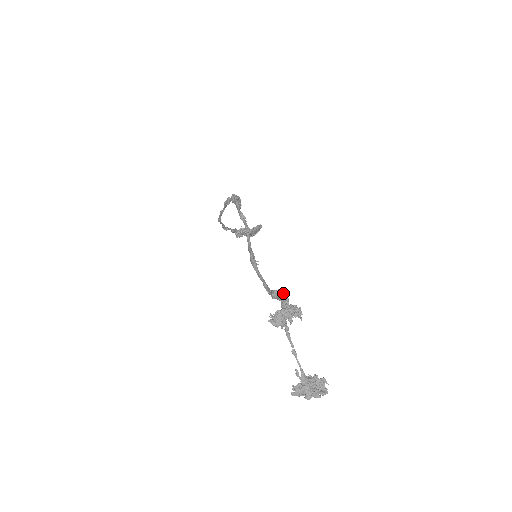
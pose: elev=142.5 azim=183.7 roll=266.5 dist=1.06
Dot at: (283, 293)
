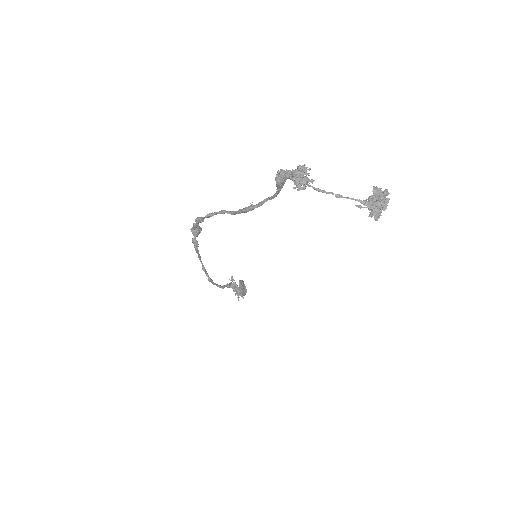
Dot at: (281, 172)
